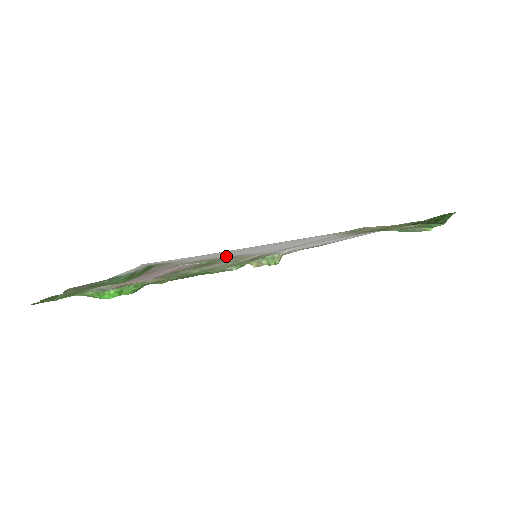
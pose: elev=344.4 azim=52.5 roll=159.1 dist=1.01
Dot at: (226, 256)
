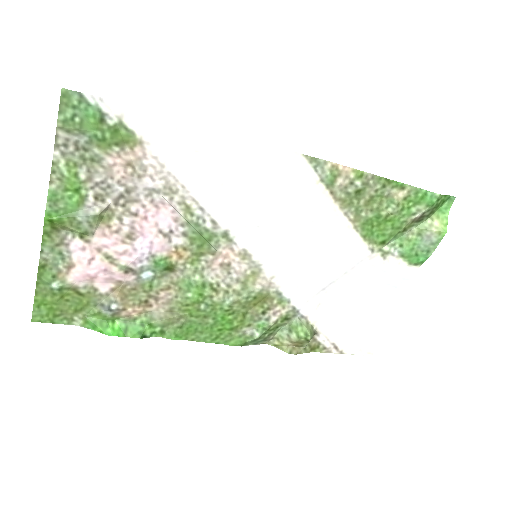
Dot at: (210, 211)
